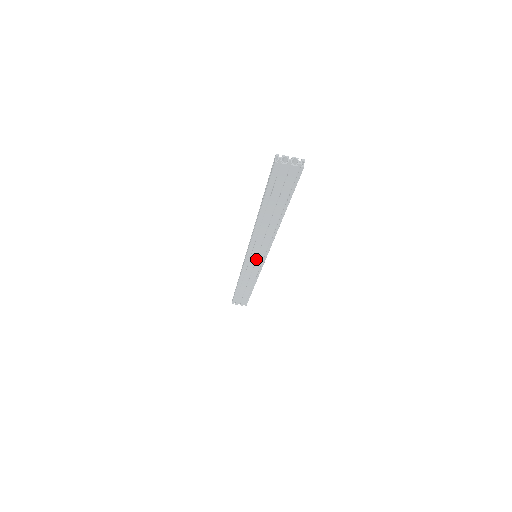
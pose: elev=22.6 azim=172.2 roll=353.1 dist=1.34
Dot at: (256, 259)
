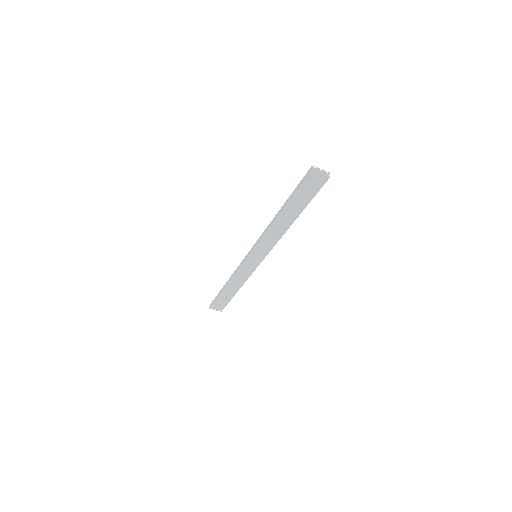
Dot at: (256, 258)
